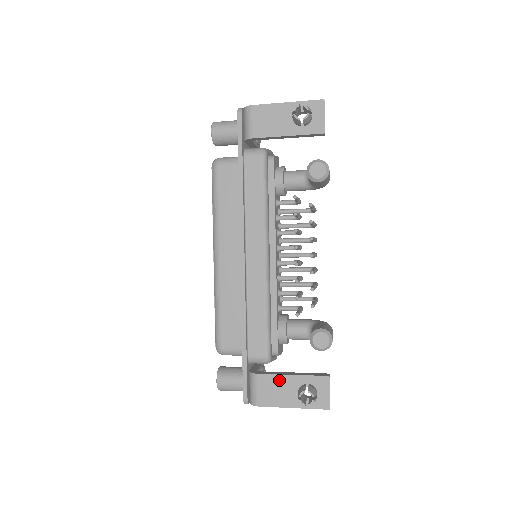
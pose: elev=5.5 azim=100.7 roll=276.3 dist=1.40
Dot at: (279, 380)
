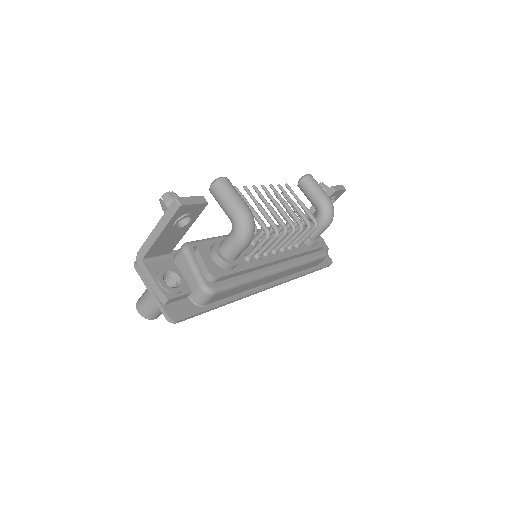
Dot at: occluded
